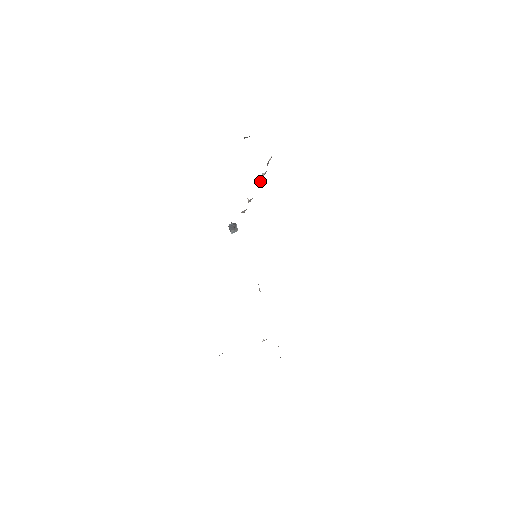
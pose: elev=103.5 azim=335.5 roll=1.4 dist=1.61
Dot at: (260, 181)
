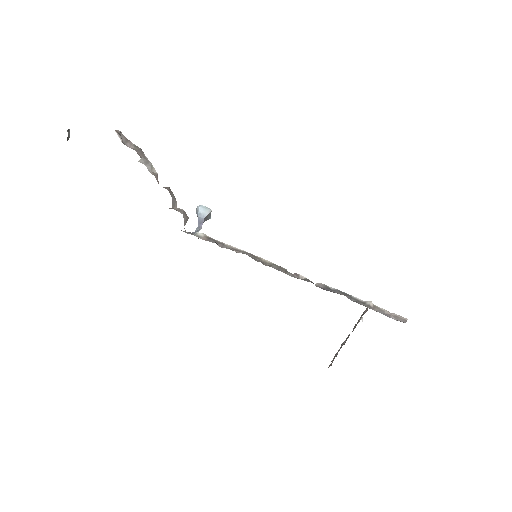
Dot at: (151, 168)
